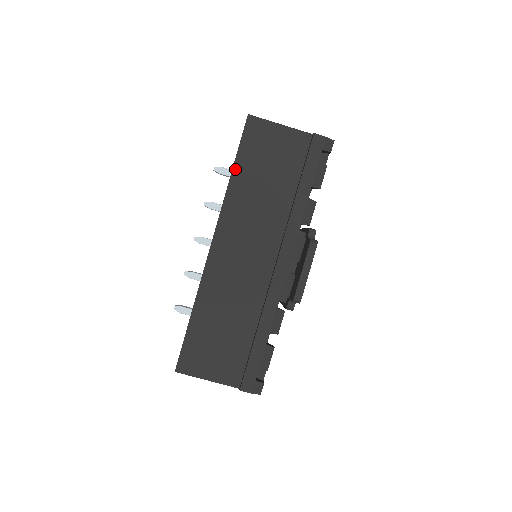
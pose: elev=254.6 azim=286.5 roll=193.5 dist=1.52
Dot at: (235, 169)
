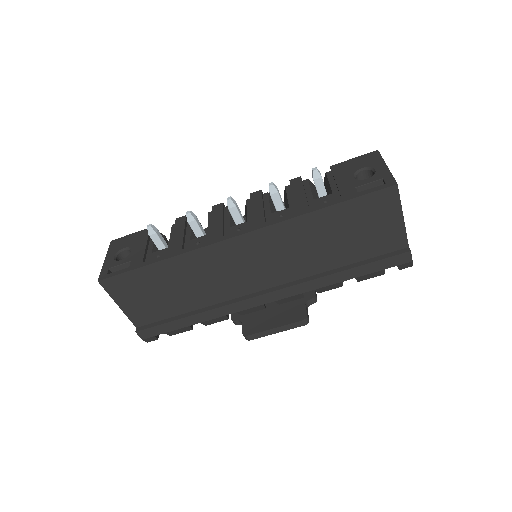
Dot at: (329, 209)
